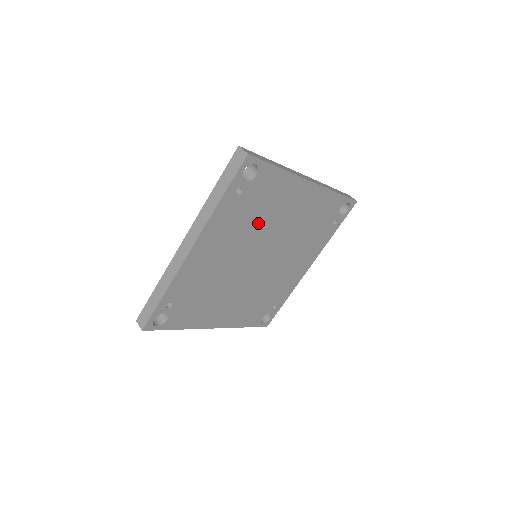
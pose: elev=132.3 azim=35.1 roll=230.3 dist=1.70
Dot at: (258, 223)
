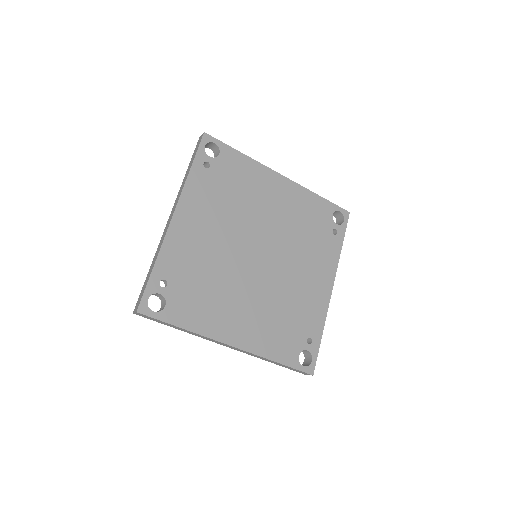
Dot at: (240, 206)
